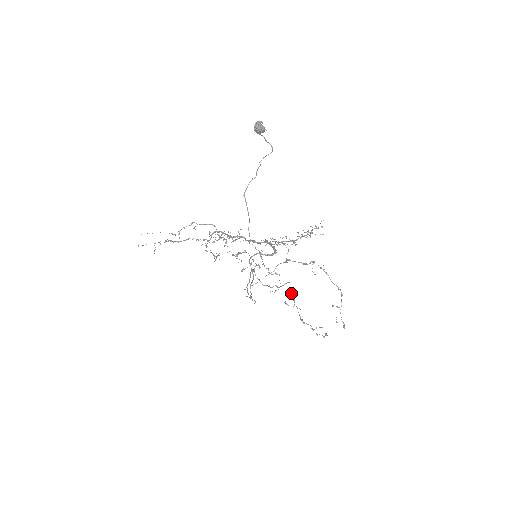
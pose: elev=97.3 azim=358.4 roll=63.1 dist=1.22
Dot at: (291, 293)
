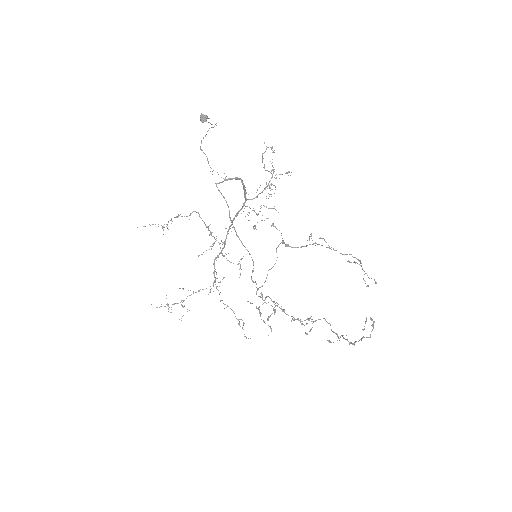
Dot at: occluded
